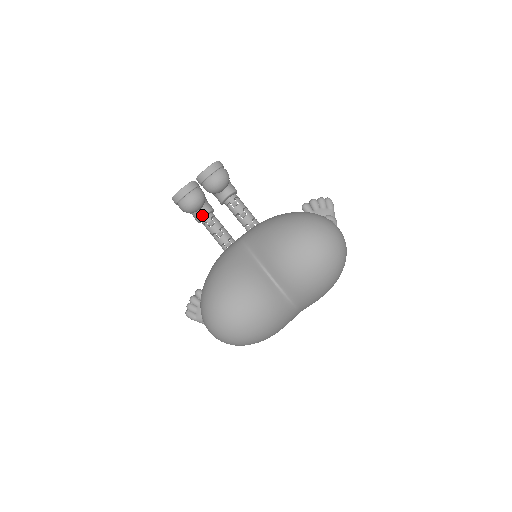
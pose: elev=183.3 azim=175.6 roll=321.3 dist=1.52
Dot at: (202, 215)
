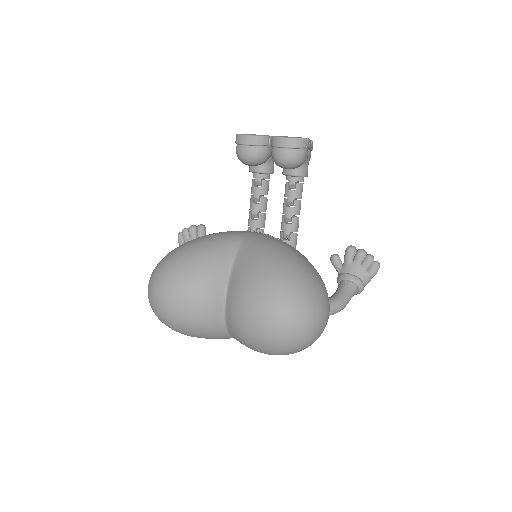
Dot at: (255, 170)
